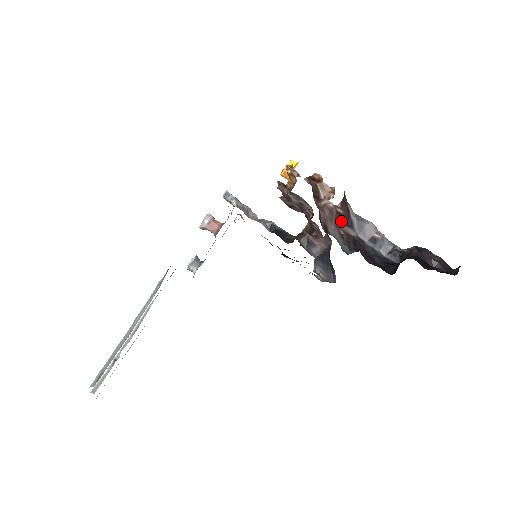
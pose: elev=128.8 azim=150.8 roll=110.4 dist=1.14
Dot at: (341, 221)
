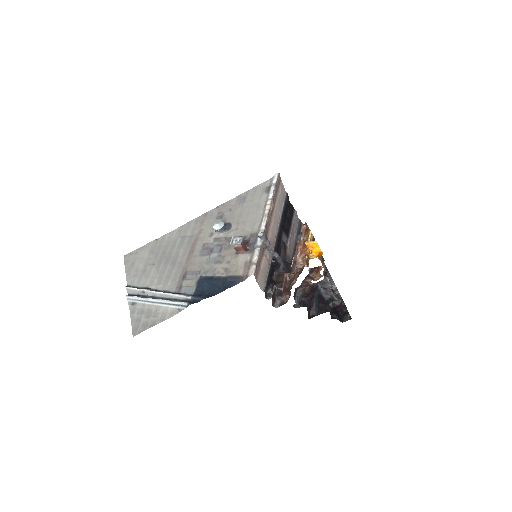
Dot at: occluded
